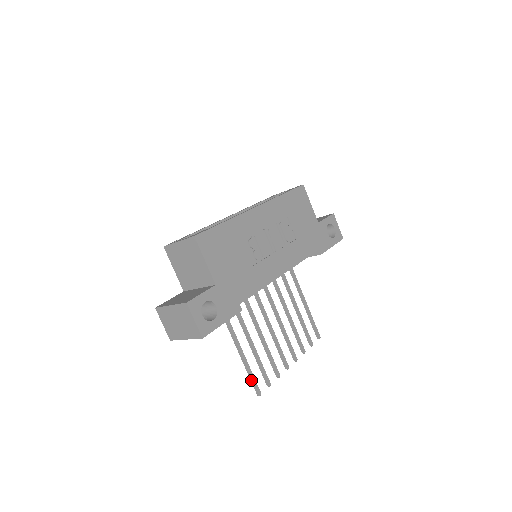
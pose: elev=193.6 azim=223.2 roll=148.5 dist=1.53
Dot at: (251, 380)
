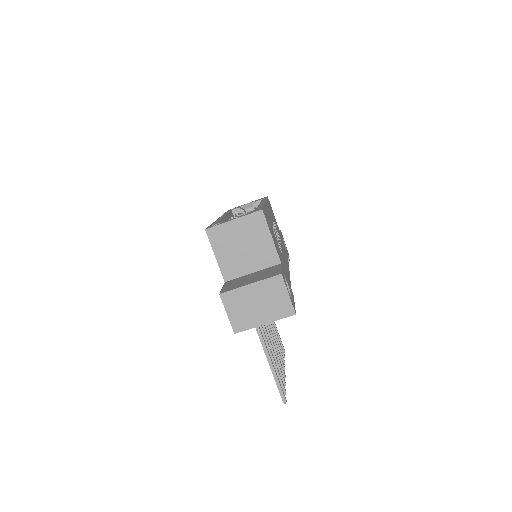
Dot at: (278, 386)
